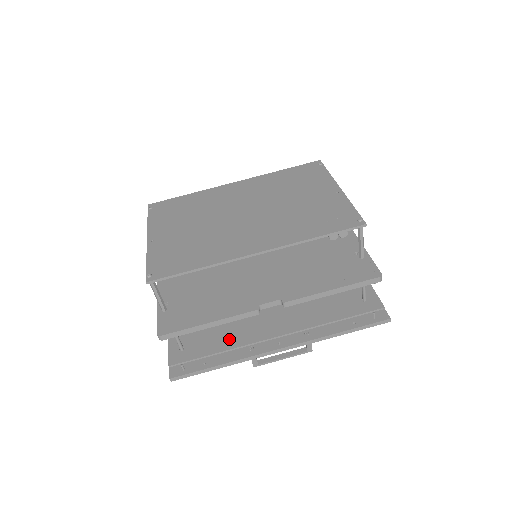
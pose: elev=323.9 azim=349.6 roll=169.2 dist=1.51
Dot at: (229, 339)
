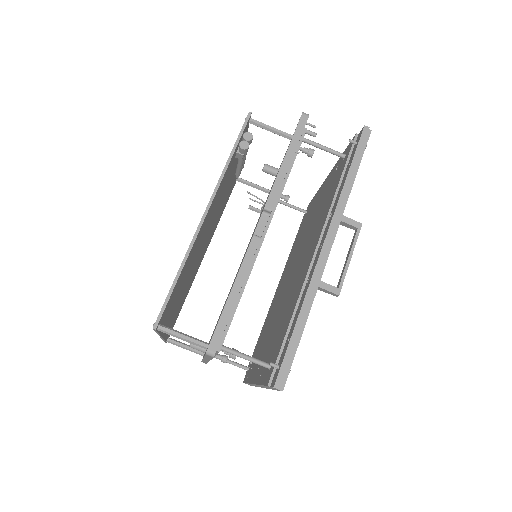
Dot at: (292, 306)
